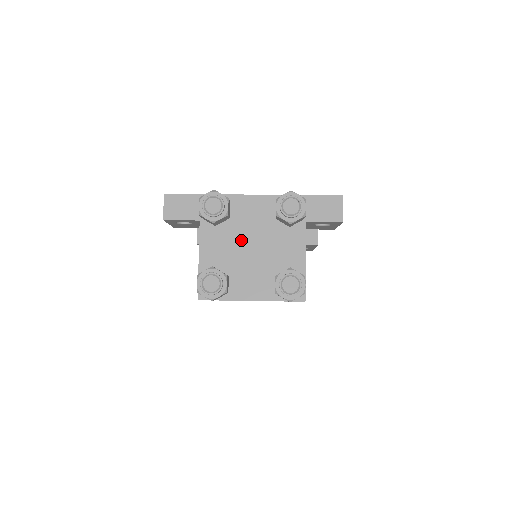
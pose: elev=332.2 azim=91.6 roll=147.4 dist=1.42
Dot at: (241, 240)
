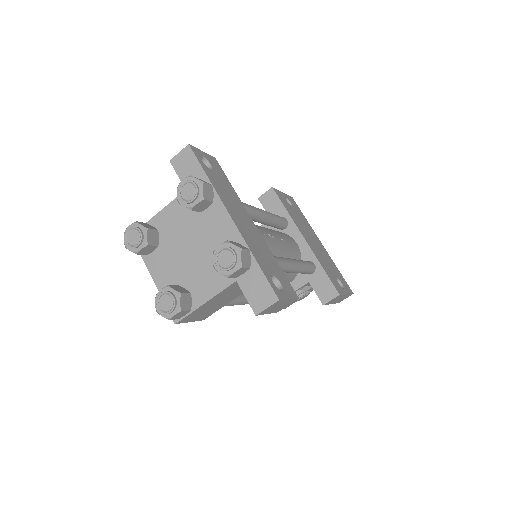
Dot at: (190, 235)
